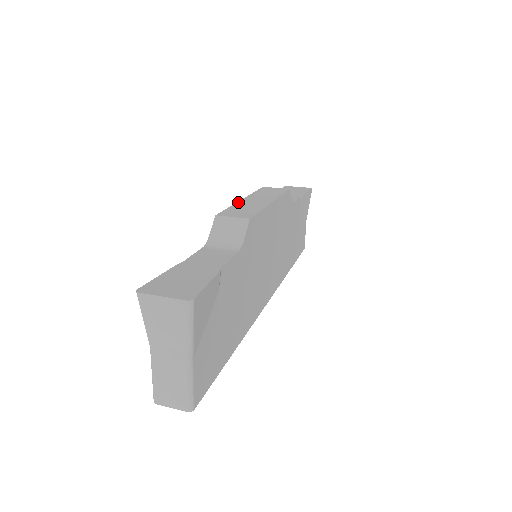
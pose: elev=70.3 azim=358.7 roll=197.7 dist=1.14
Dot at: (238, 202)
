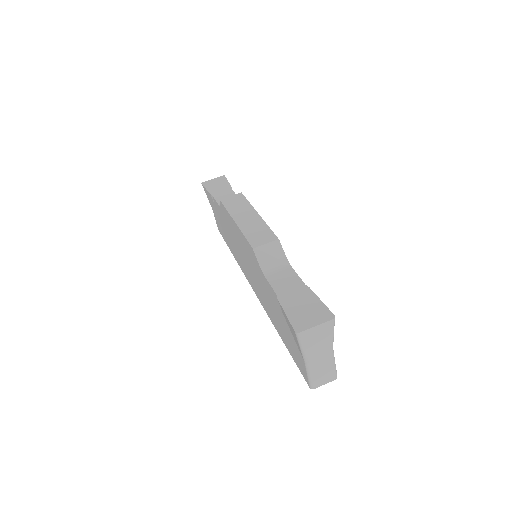
Dot at: (239, 227)
